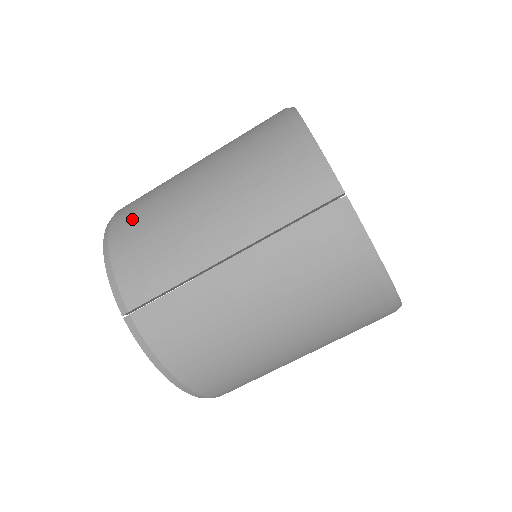
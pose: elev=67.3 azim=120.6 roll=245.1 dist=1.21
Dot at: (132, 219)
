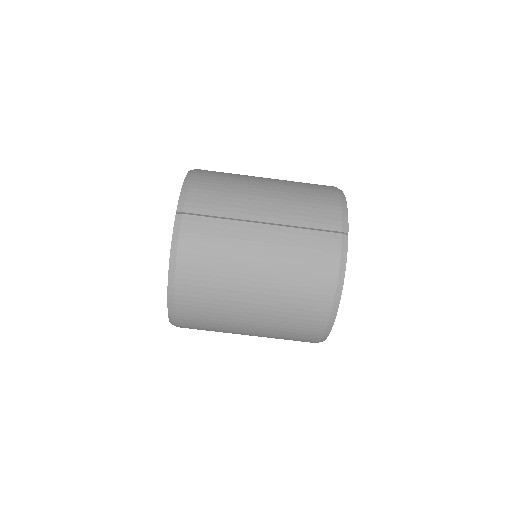
Dot at: (214, 174)
